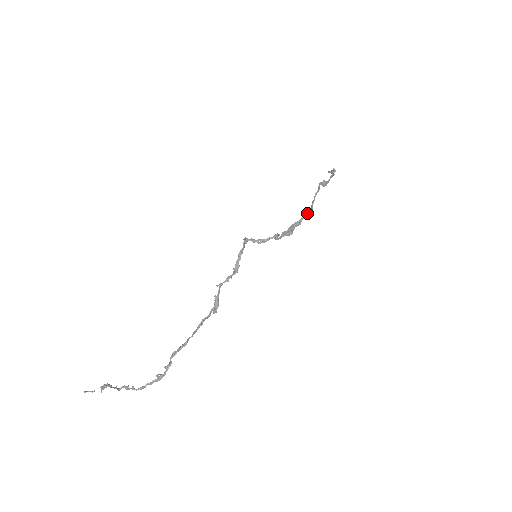
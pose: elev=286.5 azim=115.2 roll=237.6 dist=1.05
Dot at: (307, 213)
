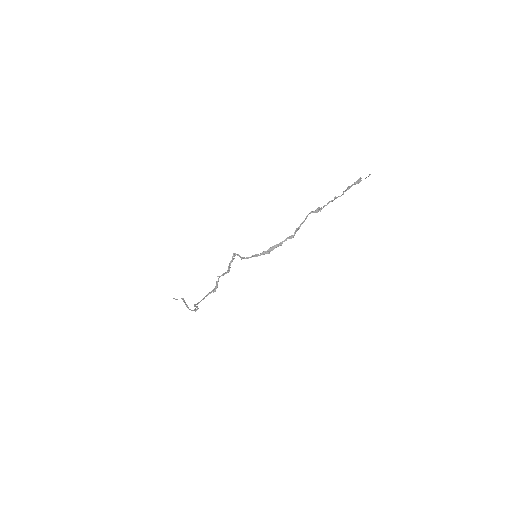
Dot at: (289, 237)
